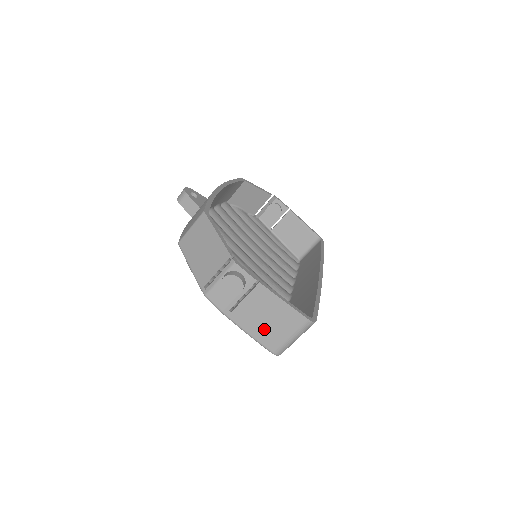
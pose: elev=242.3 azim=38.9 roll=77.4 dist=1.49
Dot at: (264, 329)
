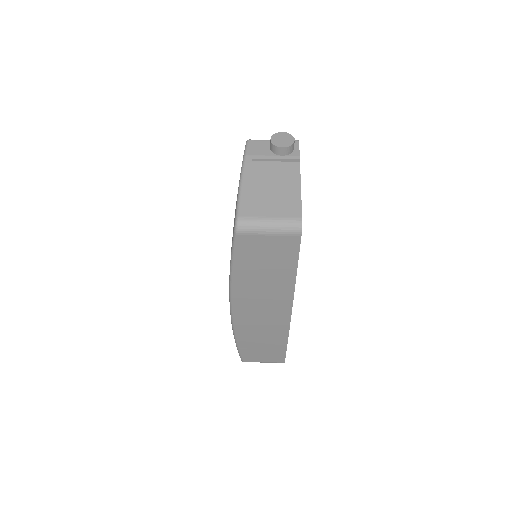
Dot at: (258, 193)
